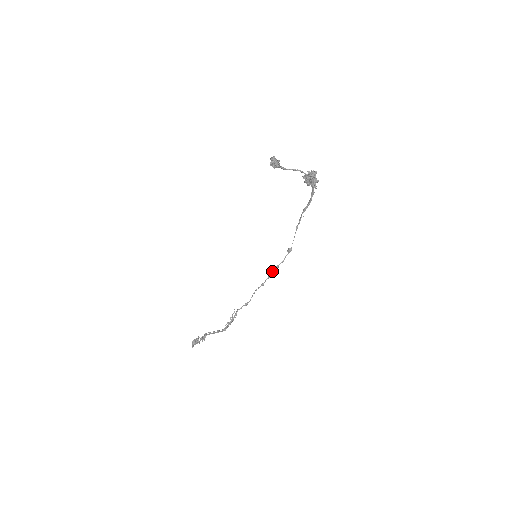
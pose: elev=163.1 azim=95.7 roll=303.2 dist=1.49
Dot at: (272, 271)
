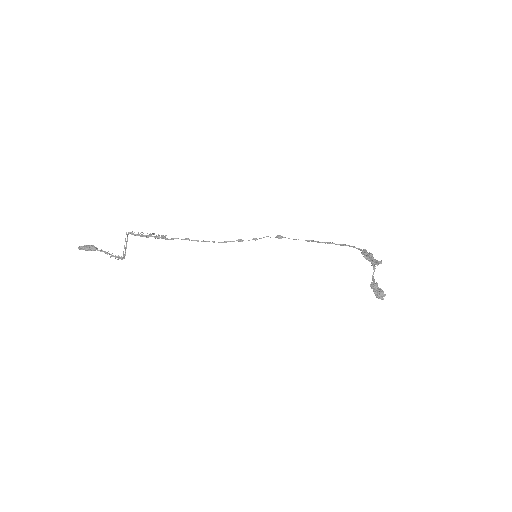
Dot at: occluded
